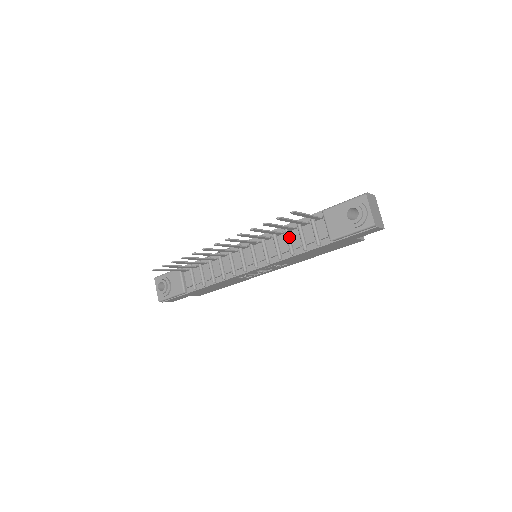
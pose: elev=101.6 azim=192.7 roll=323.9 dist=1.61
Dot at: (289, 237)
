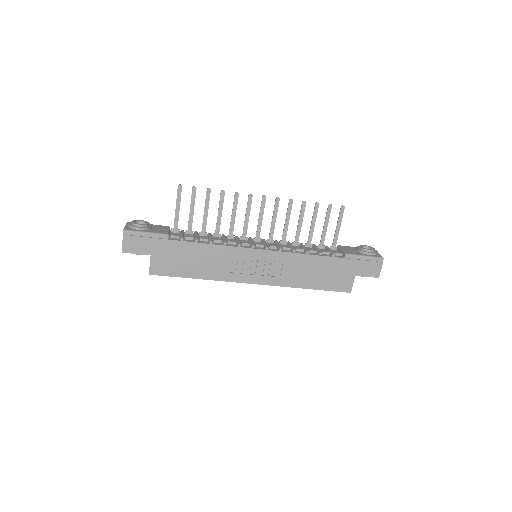
Dot at: (305, 247)
